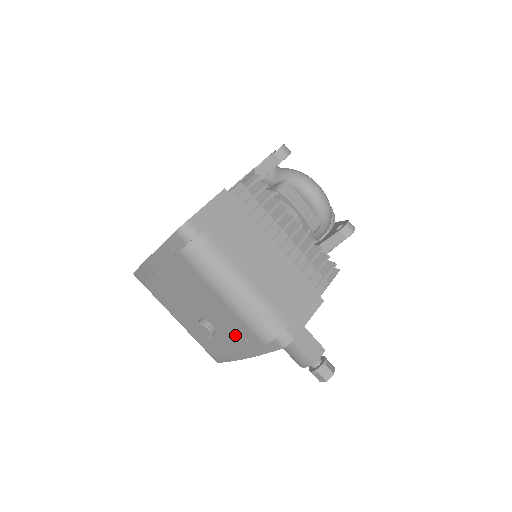
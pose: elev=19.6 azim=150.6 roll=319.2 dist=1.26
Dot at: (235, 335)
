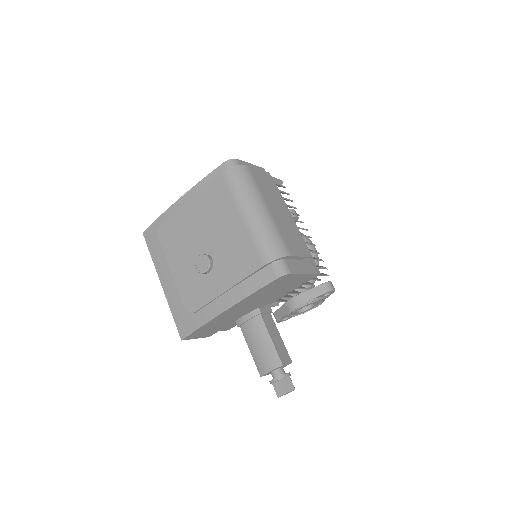
Dot at: (235, 264)
